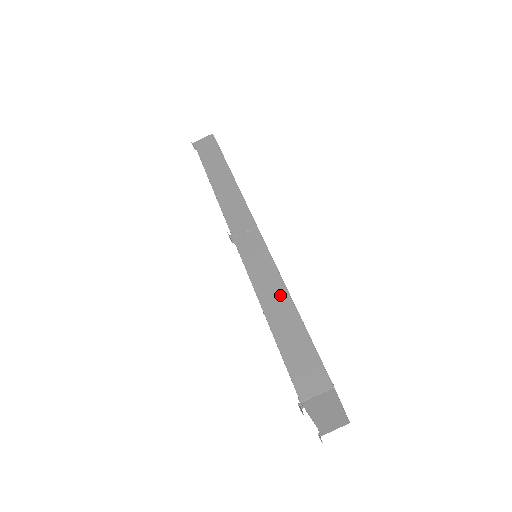
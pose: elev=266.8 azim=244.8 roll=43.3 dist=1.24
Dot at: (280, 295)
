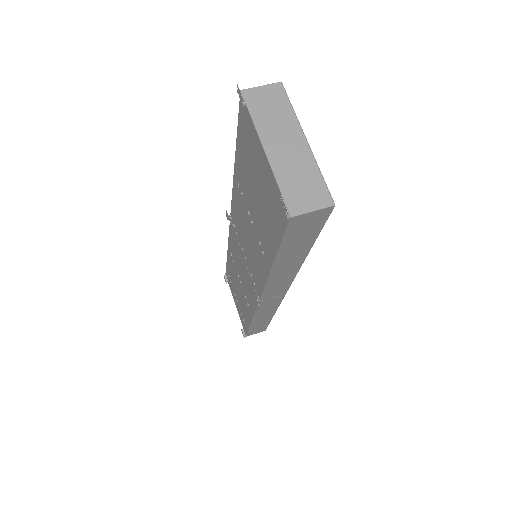
Dot at: occluded
